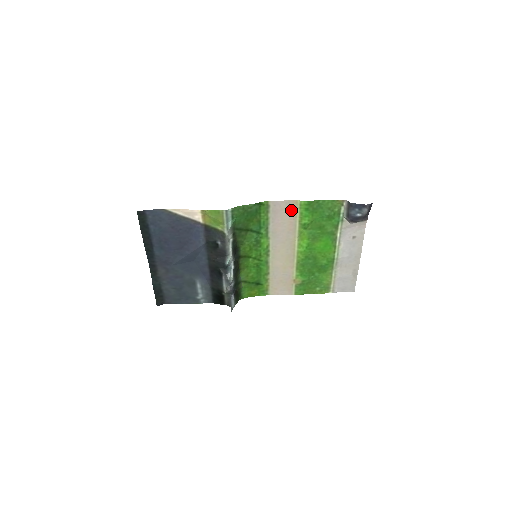
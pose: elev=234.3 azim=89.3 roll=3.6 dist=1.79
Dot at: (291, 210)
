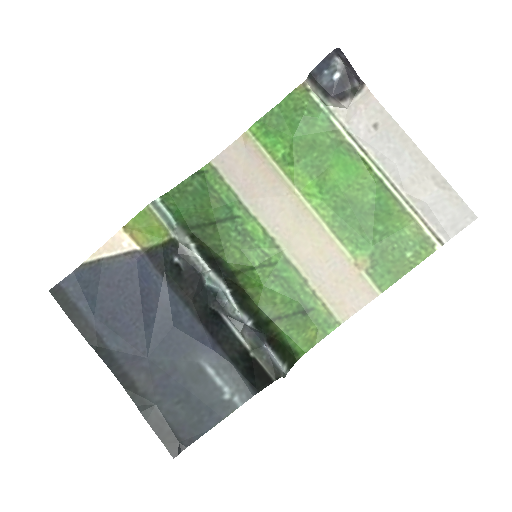
Dot at: (249, 153)
